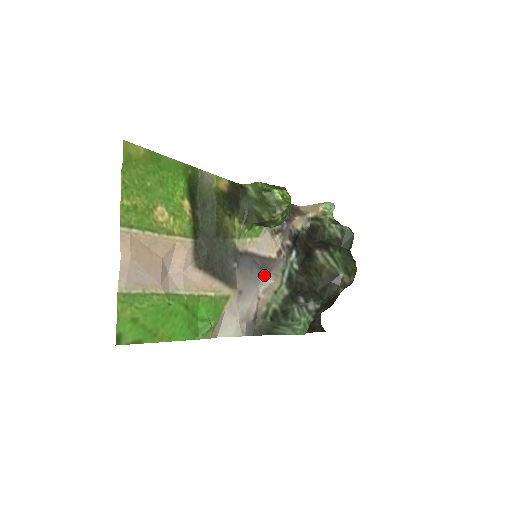
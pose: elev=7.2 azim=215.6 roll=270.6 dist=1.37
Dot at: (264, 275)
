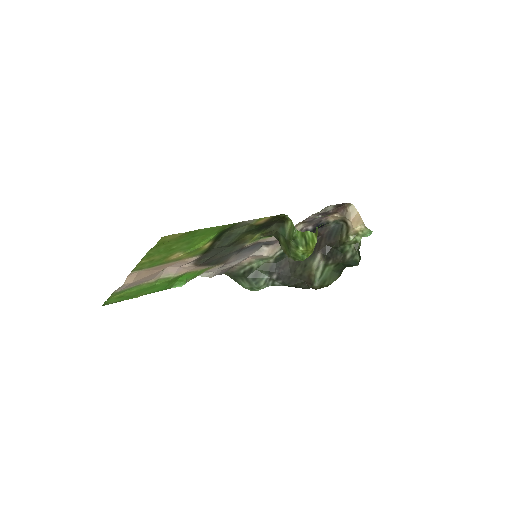
Dot at: (263, 247)
